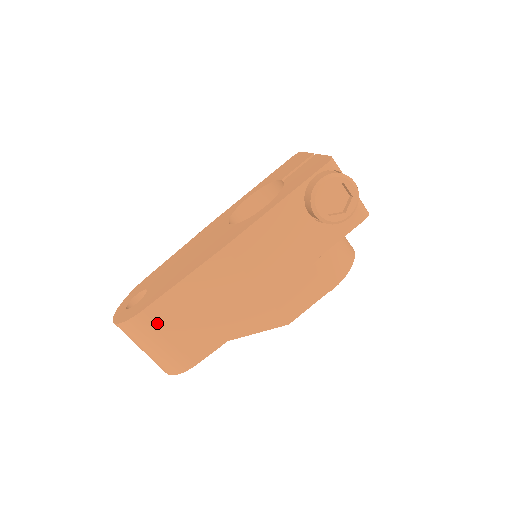
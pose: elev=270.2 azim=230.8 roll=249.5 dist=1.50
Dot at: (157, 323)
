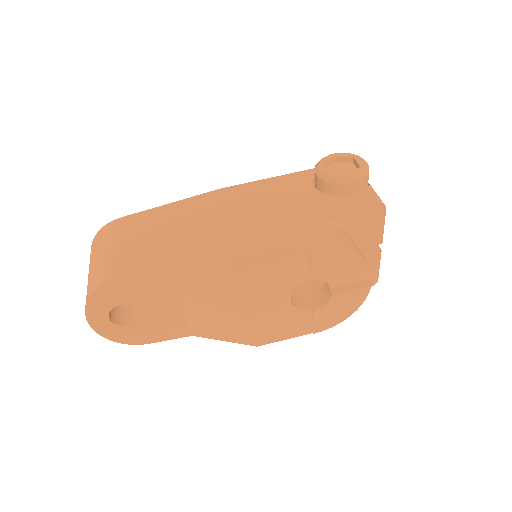
Dot at: (121, 230)
